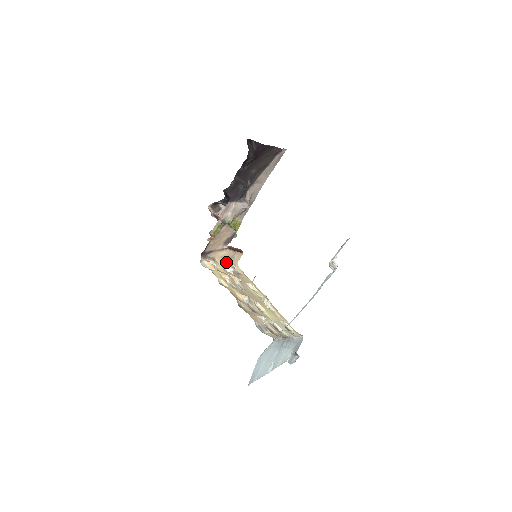
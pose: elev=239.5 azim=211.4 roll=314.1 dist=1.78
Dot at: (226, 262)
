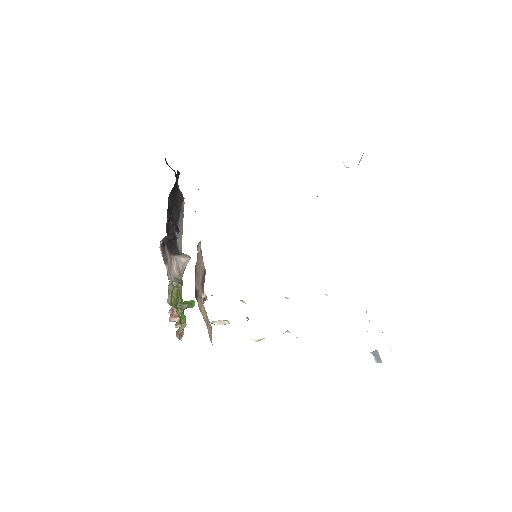
Dot at: (212, 321)
